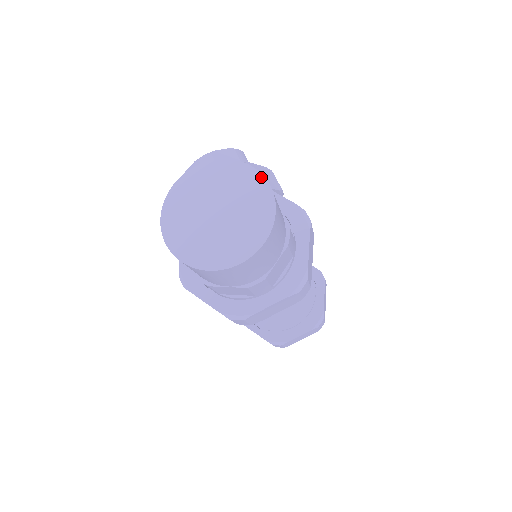
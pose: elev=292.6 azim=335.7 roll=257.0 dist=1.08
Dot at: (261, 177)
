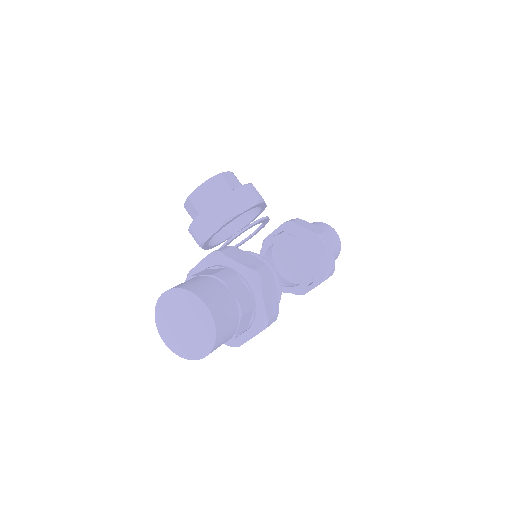
Dot at: (200, 301)
